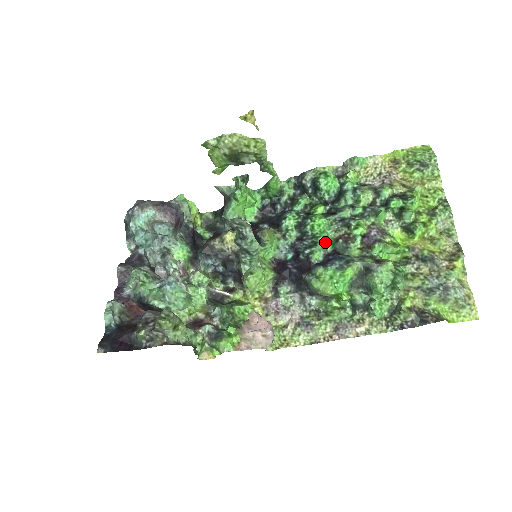
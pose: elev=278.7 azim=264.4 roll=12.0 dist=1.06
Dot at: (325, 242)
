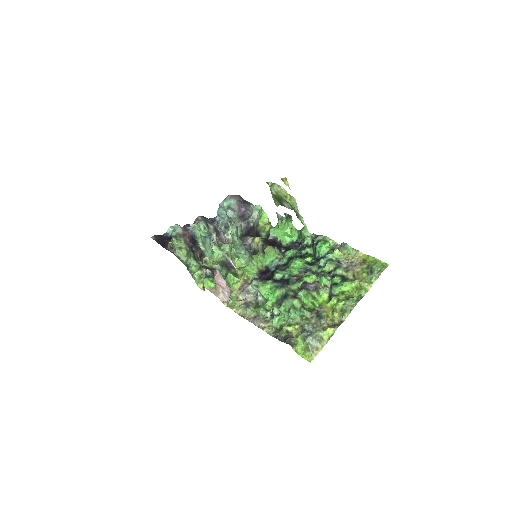
Dot at: (287, 272)
